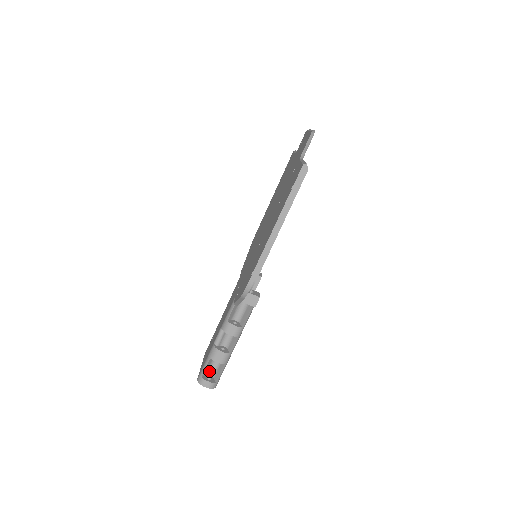
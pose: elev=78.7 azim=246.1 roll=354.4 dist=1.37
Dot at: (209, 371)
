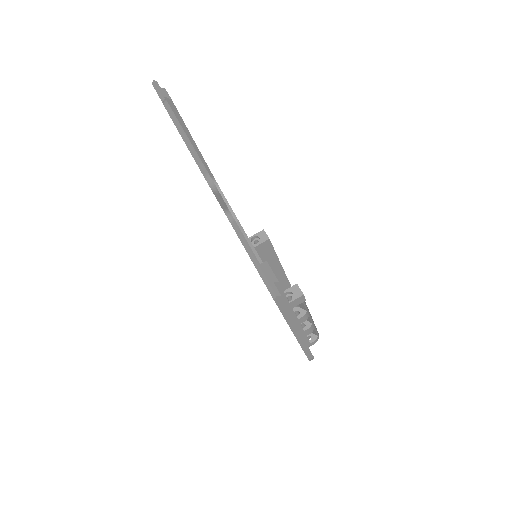
Dot at: occluded
